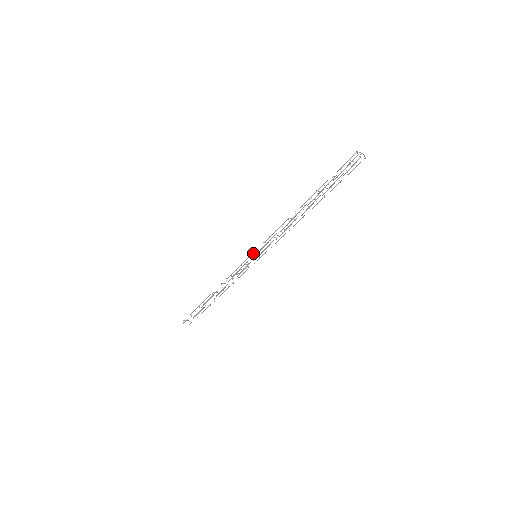
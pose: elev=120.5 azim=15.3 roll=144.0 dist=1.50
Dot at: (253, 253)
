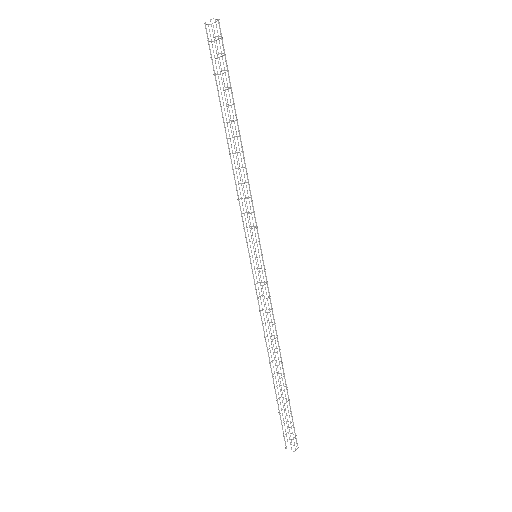
Dot at: (256, 255)
